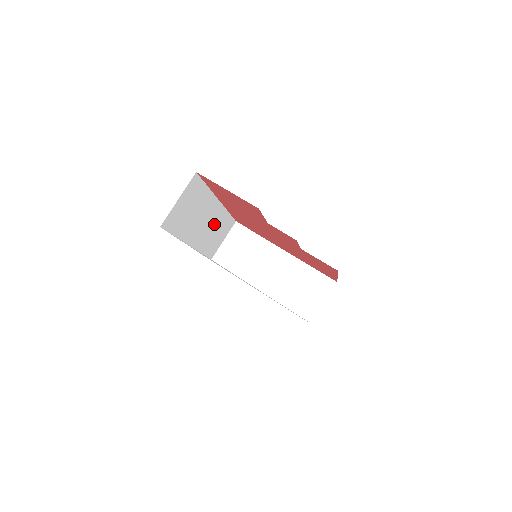
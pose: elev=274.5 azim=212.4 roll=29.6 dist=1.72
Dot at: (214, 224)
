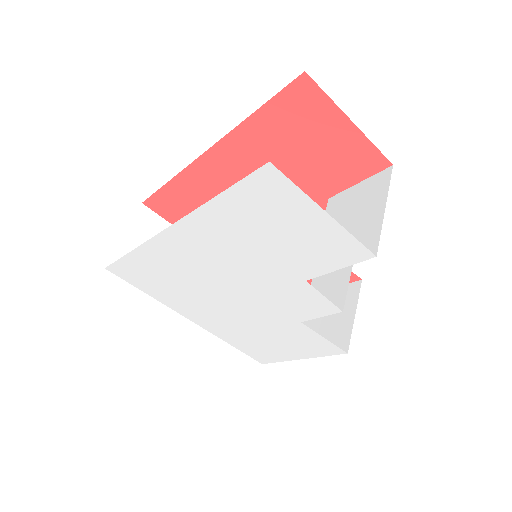
Dot at: occluded
